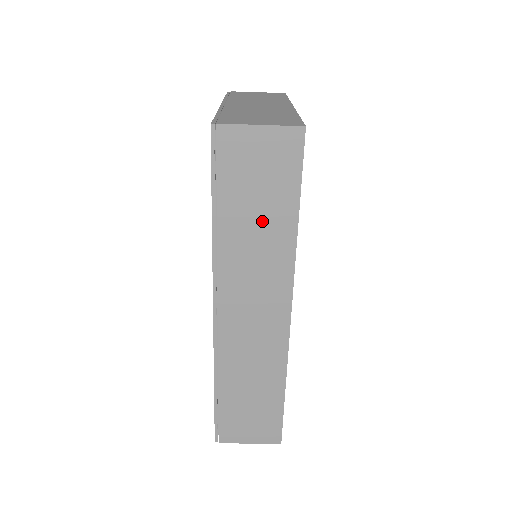
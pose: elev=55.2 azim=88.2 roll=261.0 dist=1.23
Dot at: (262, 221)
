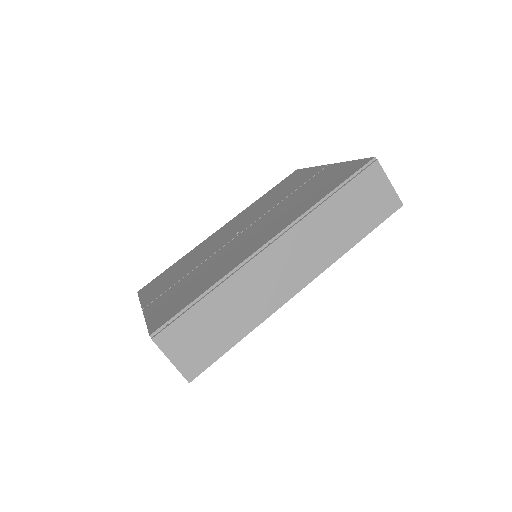
Dot at: (346, 223)
